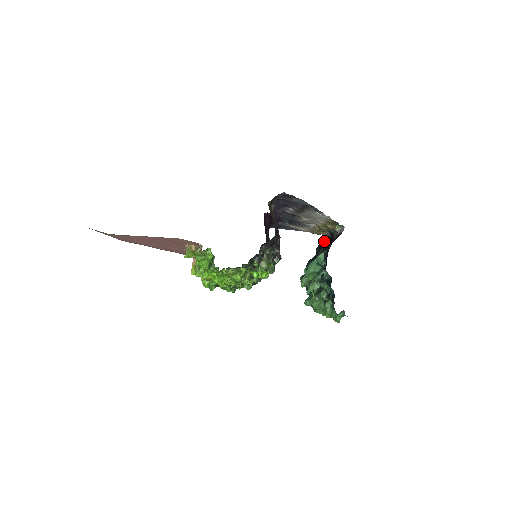
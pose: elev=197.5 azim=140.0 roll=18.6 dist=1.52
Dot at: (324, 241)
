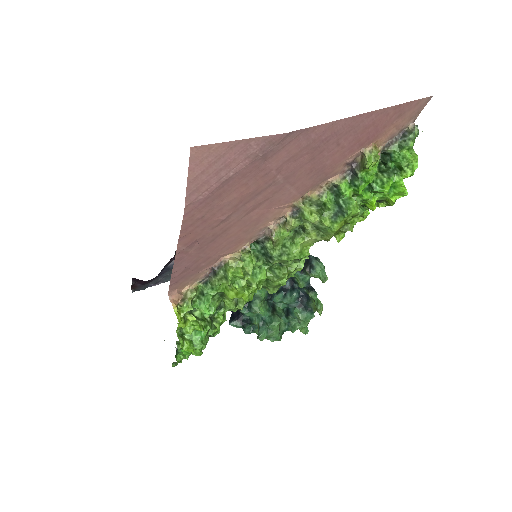
Dot at: occluded
